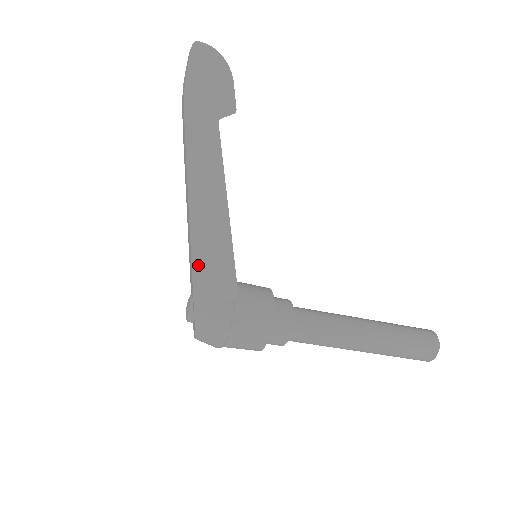
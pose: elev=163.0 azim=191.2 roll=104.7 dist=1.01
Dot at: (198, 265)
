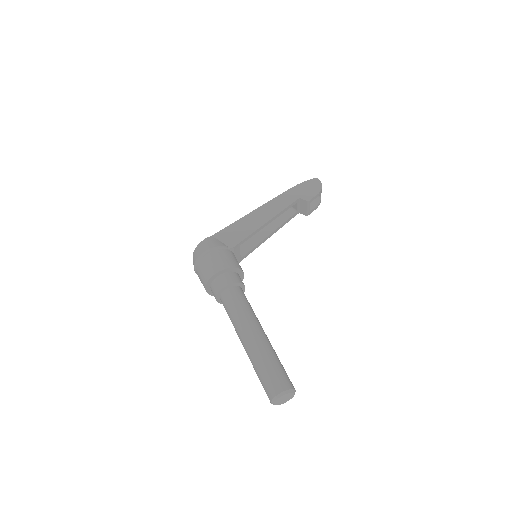
Dot at: (234, 226)
